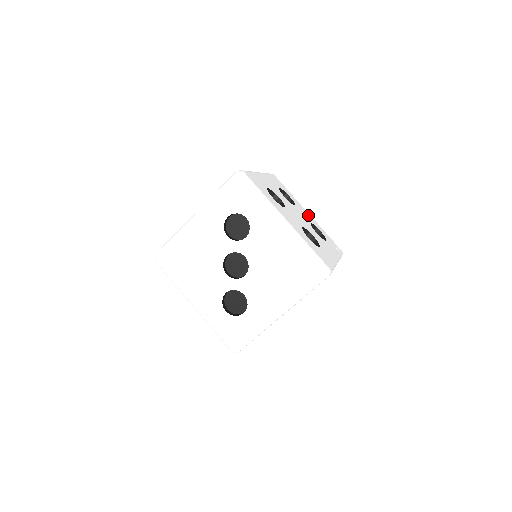
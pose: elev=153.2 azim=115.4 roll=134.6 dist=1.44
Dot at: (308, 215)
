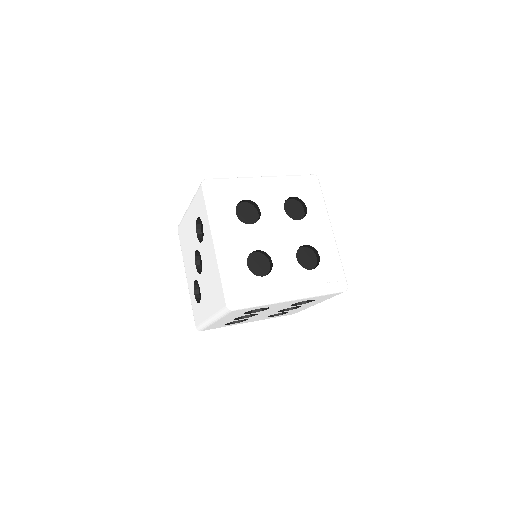
Dot at: (322, 233)
